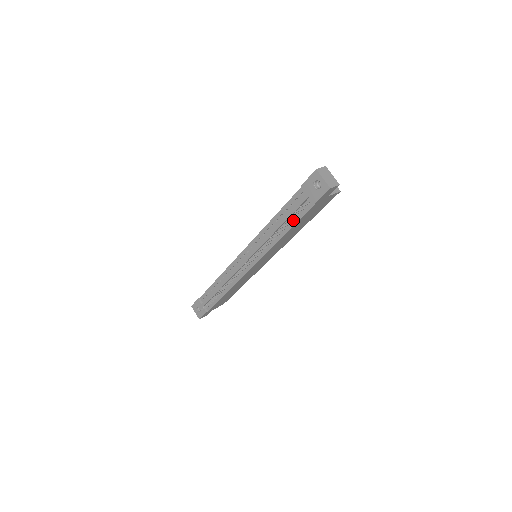
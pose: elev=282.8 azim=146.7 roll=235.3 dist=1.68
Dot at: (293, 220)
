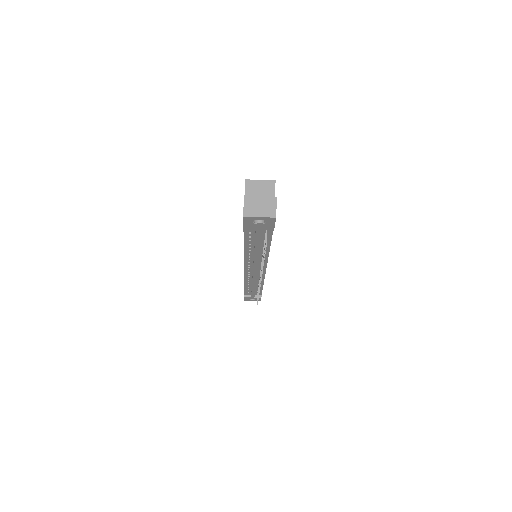
Dot at: occluded
